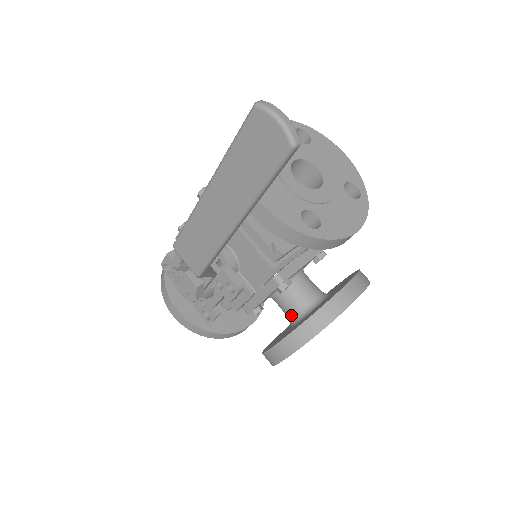
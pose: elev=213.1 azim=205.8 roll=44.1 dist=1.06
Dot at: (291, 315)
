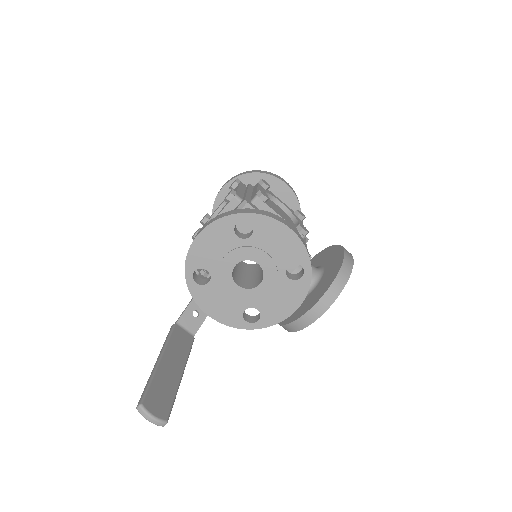
Dot at: occluded
